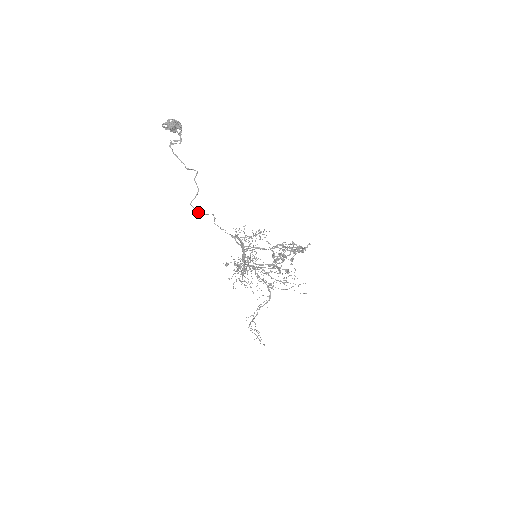
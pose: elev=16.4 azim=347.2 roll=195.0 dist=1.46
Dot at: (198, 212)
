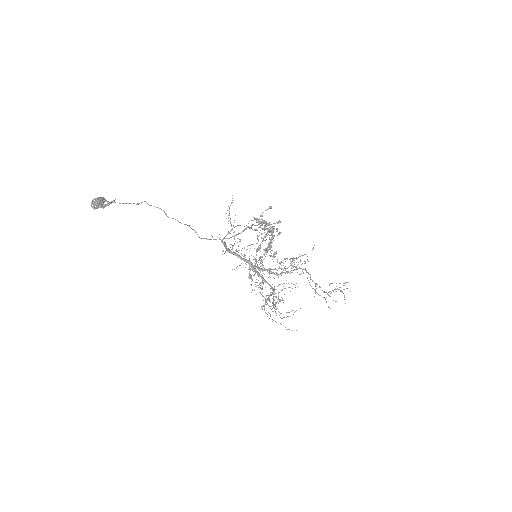
Dot at: occluded
